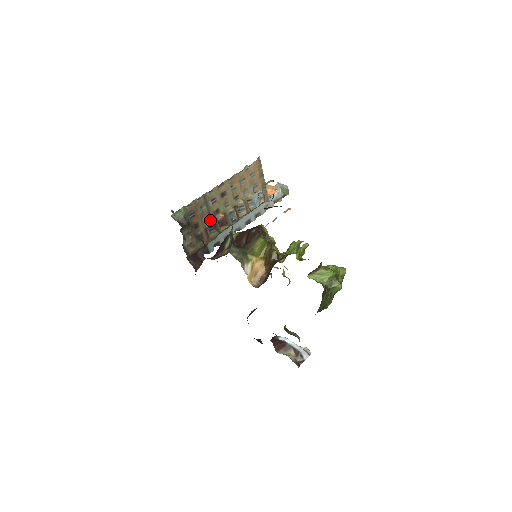
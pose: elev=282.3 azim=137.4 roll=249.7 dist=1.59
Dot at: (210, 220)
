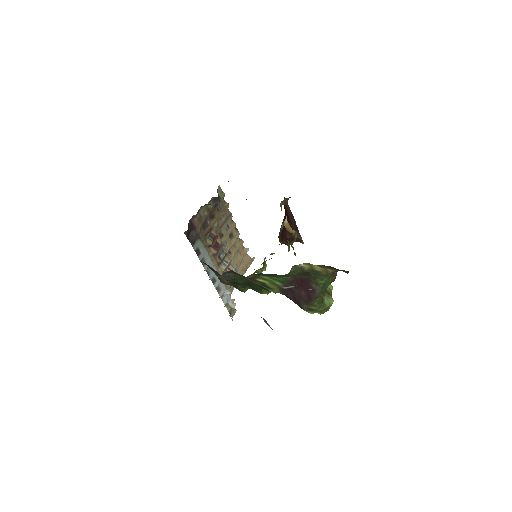
Dot at: (217, 230)
